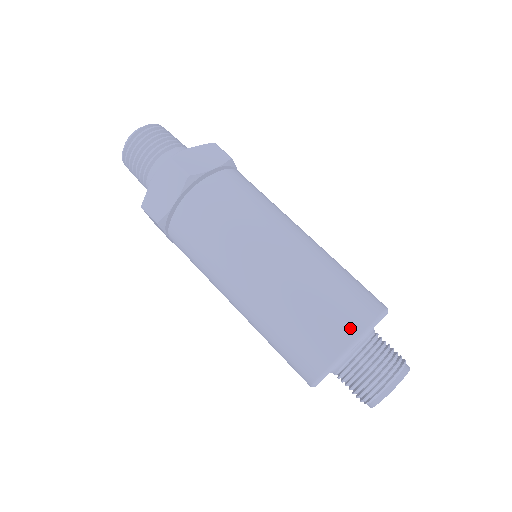
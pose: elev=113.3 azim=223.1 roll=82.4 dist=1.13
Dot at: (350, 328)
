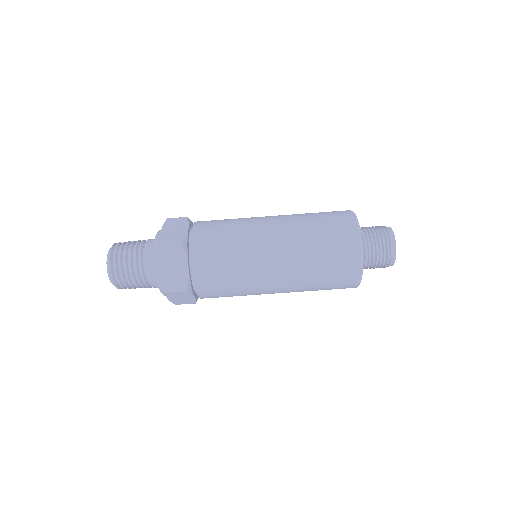
Dot at: (350, 230)
